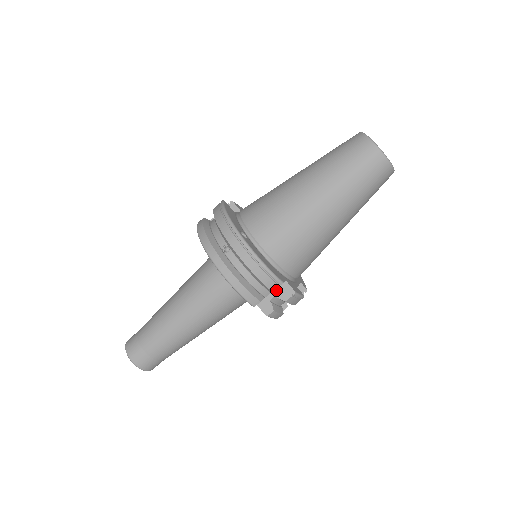
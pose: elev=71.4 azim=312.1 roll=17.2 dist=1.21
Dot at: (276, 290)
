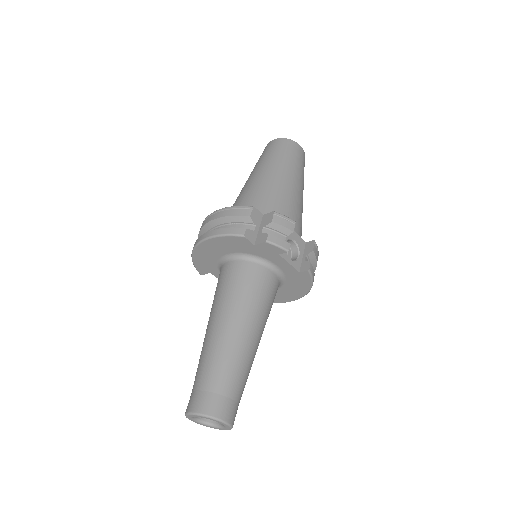
Dot at: (261, 225)
